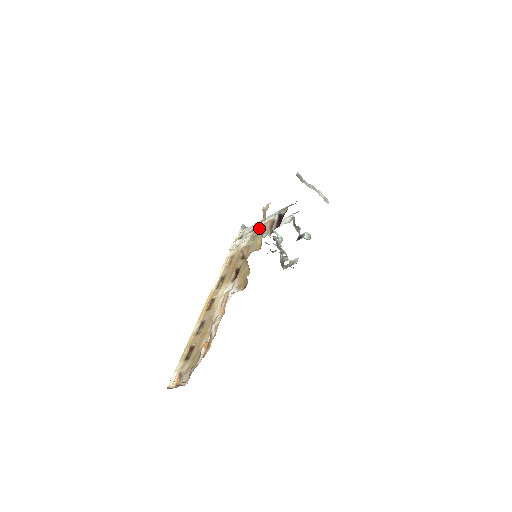
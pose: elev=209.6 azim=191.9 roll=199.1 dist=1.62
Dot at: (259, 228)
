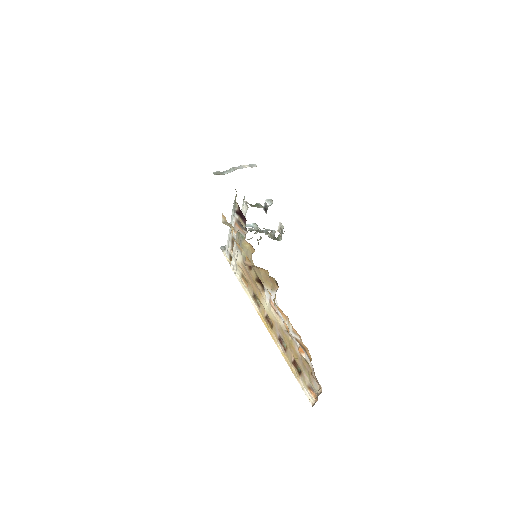
Dot at: occluded
